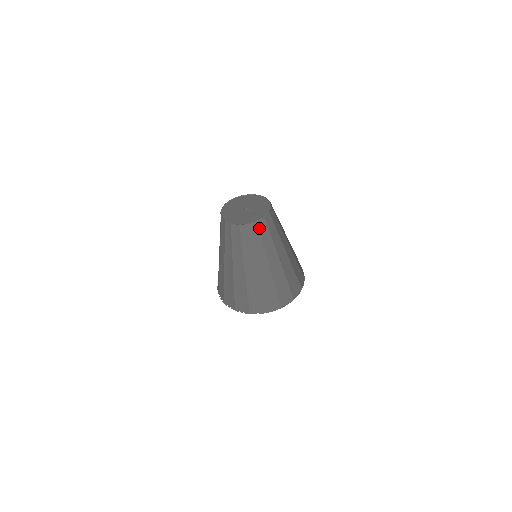
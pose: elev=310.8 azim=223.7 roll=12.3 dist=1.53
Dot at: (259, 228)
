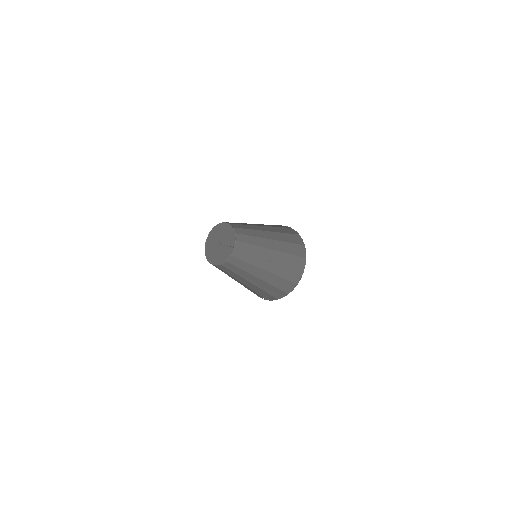
Dot at: (236, 258)
